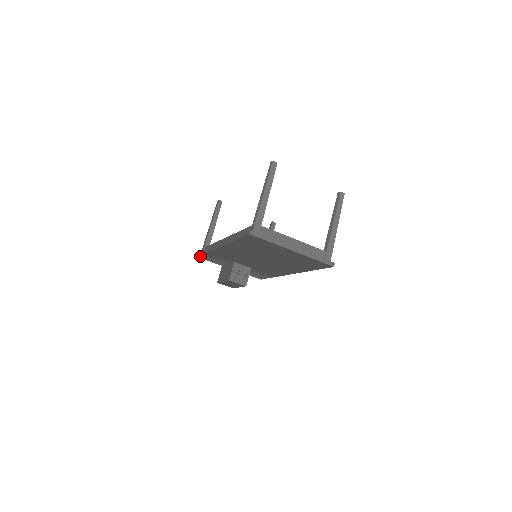
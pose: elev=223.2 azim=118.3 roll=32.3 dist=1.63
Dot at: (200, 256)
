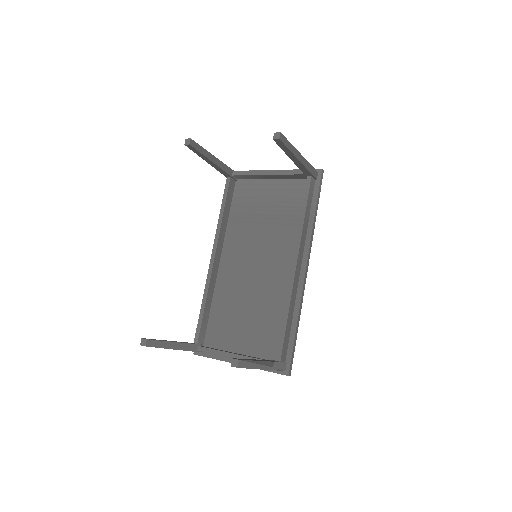
Dot at: occluded
